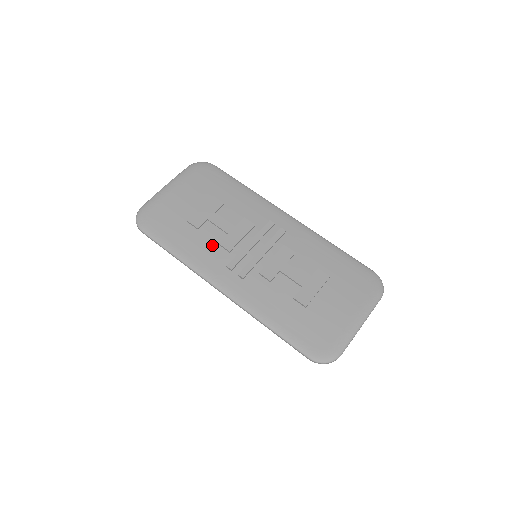
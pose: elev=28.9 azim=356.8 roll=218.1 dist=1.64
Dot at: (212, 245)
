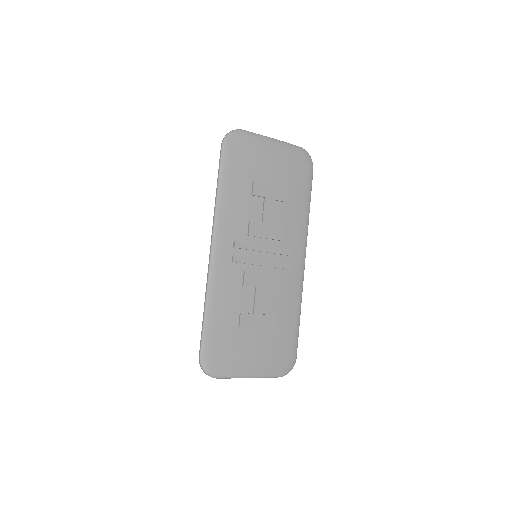
Dot at: (245, 216)
